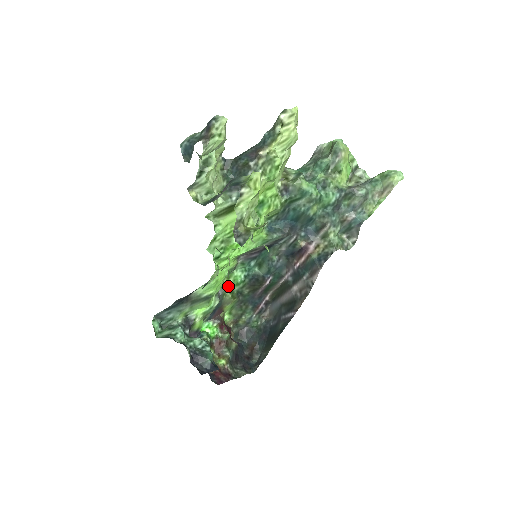
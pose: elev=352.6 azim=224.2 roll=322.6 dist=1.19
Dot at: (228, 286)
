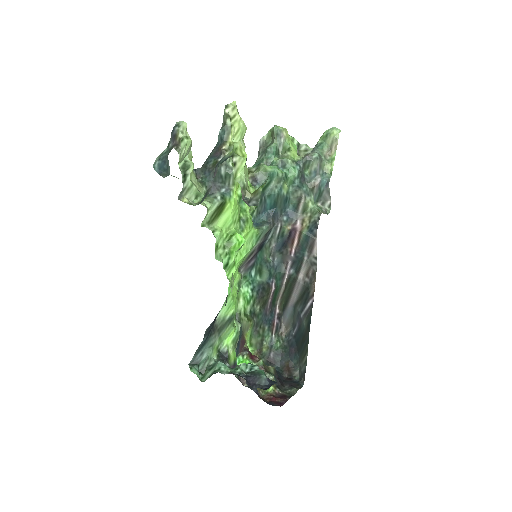
Dot at: (241, 308)
